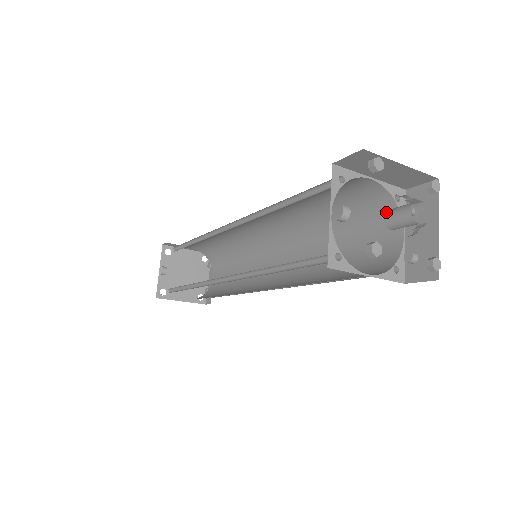
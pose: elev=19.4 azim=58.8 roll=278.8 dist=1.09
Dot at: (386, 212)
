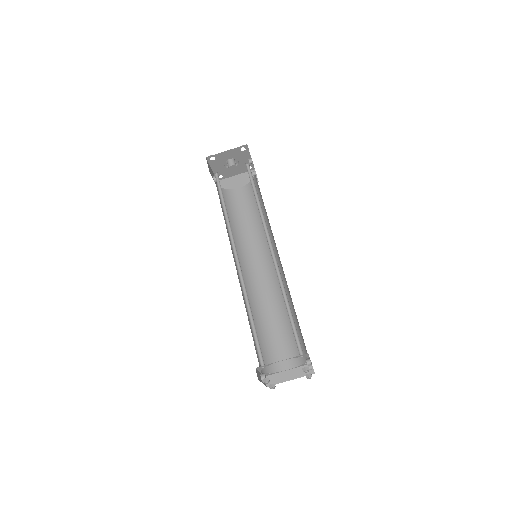
Dot at: occluded
